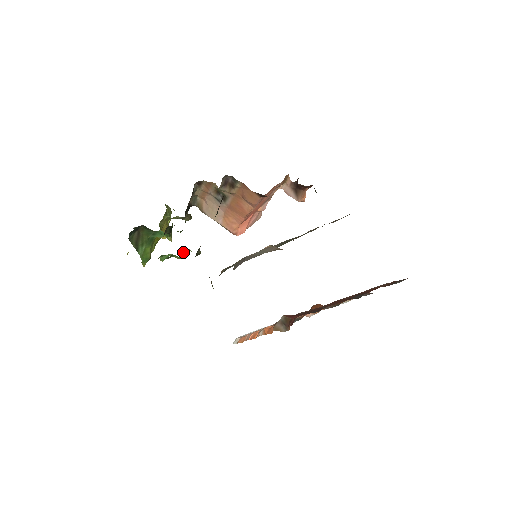
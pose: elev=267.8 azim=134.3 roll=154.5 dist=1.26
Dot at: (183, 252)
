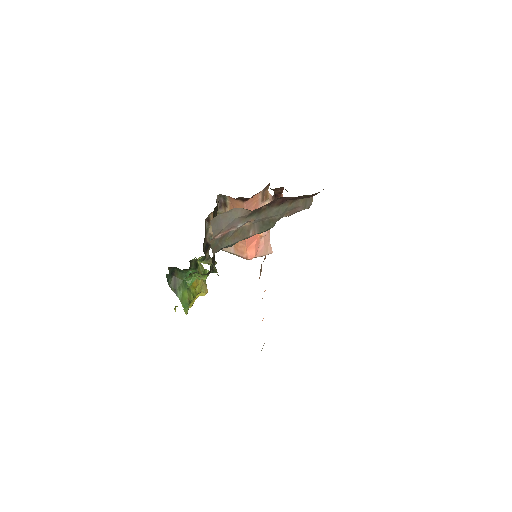
Dot at: (203, 272)
